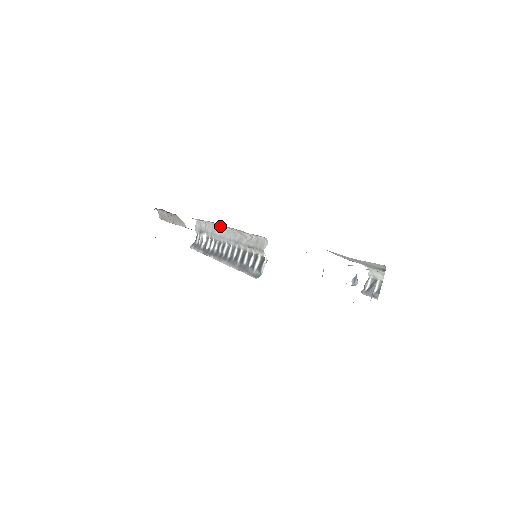
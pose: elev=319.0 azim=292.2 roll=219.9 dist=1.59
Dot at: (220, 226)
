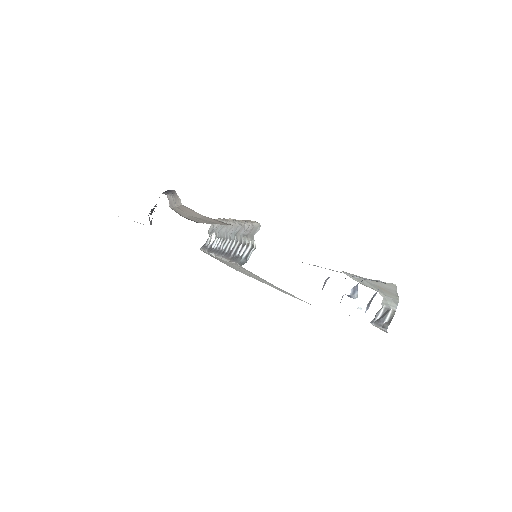
Dot at: (227, 222)
